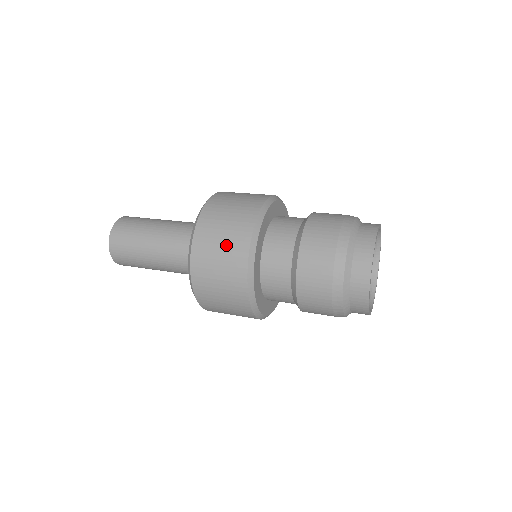
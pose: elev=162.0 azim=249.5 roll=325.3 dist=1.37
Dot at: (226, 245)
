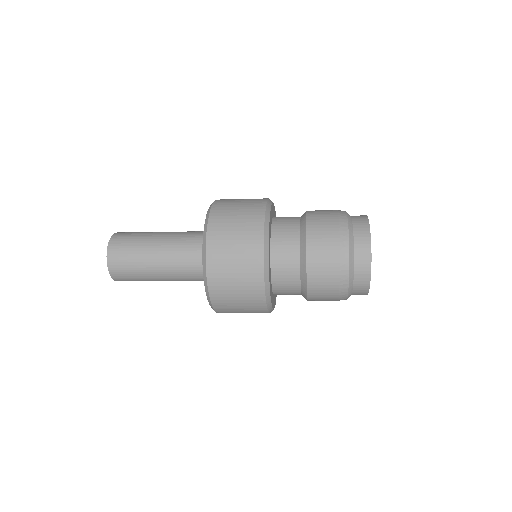
Dot at: (241, 231)
